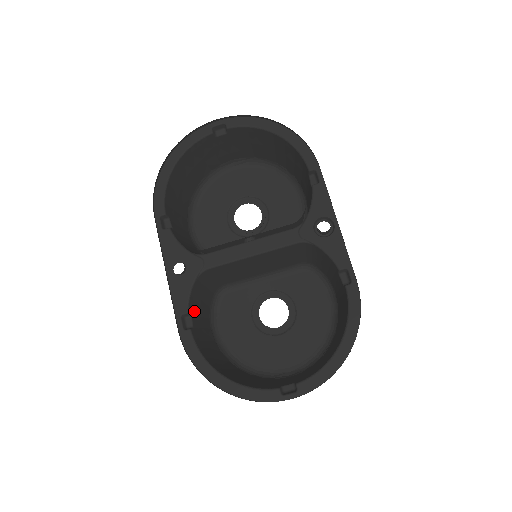
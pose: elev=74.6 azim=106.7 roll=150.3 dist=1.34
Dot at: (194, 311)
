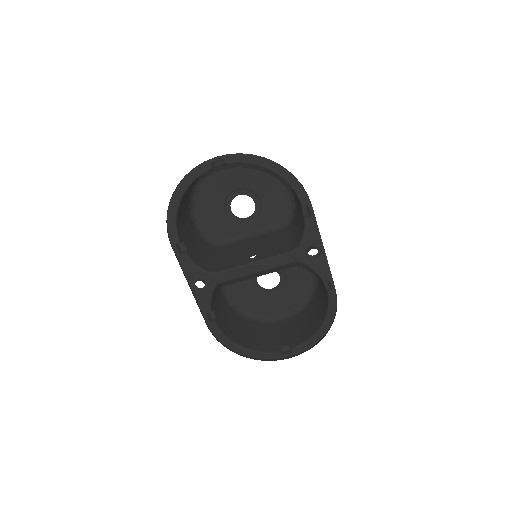
Dot at: (214, 304)
